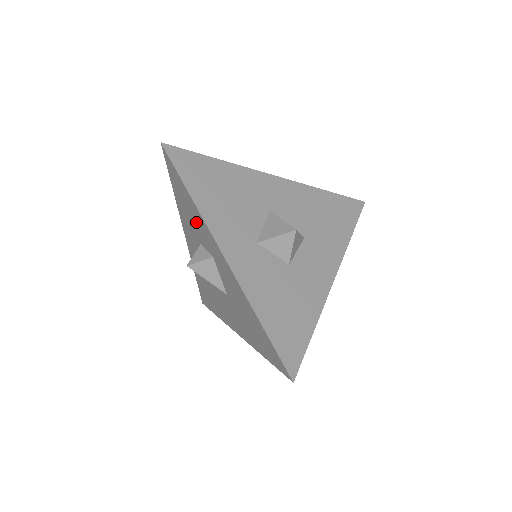
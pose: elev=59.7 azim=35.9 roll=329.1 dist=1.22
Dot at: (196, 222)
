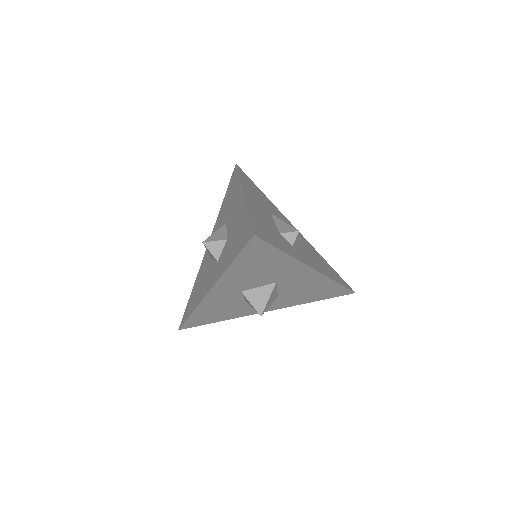
Dot at: (228, 252)
